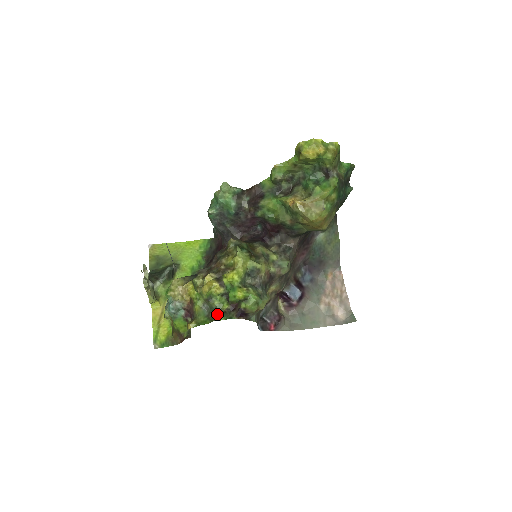
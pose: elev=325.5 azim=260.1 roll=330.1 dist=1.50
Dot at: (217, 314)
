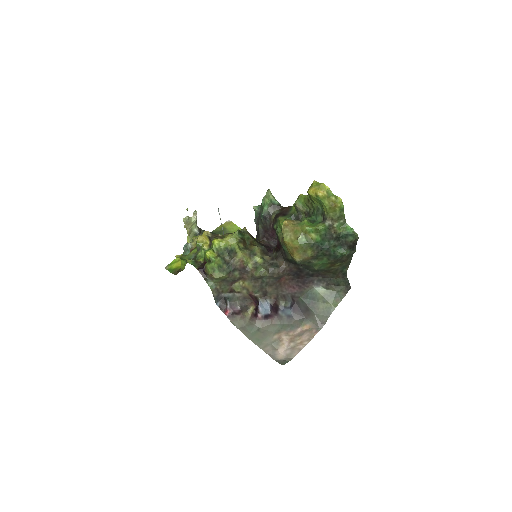
Dot at: occluded
